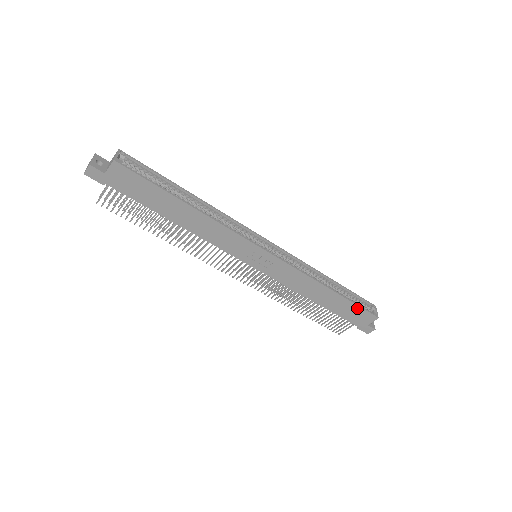
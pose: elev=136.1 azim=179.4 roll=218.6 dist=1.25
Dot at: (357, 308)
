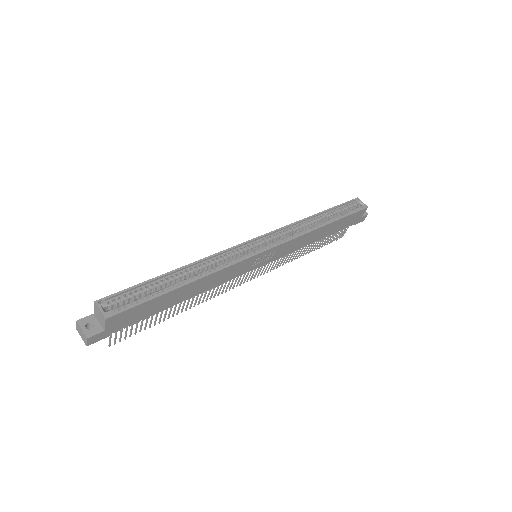
Dot at: (350, 216)
